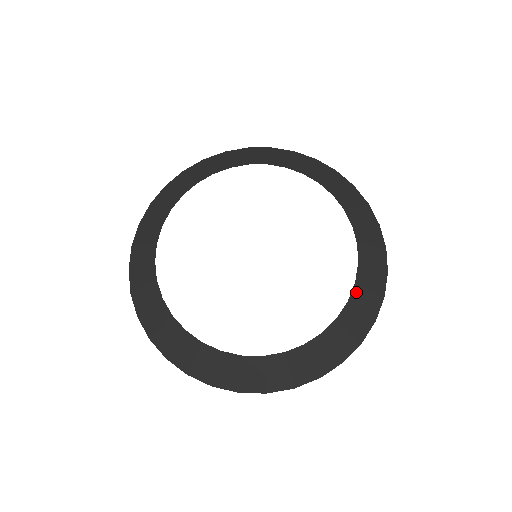
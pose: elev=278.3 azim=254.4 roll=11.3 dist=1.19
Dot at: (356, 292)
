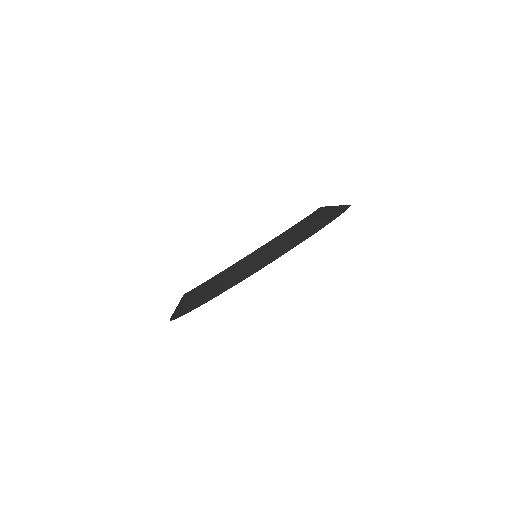
Dot at: occluded
